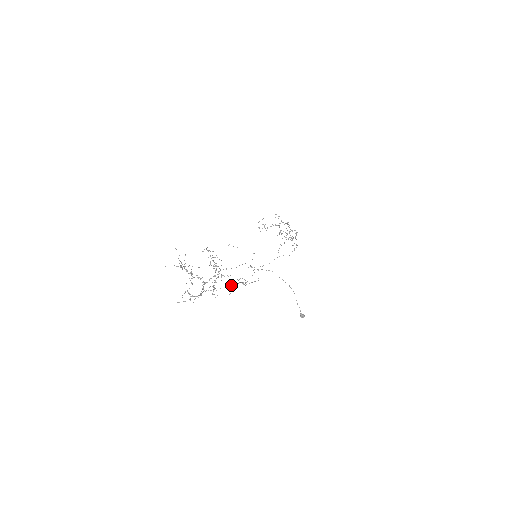
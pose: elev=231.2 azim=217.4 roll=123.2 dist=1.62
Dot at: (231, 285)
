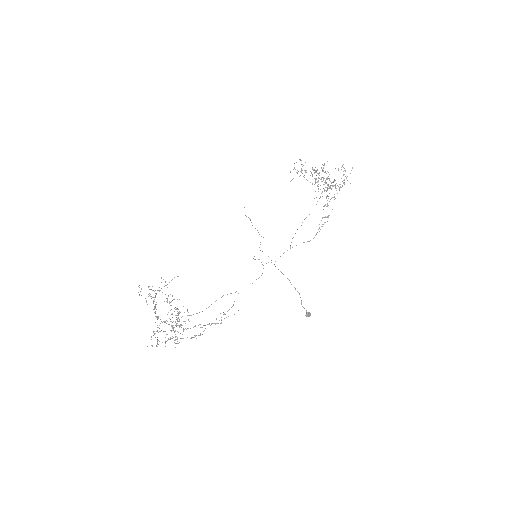
Dot at: (195, 336)
